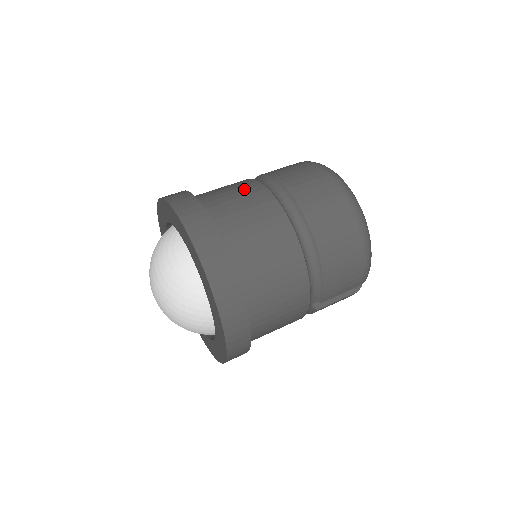
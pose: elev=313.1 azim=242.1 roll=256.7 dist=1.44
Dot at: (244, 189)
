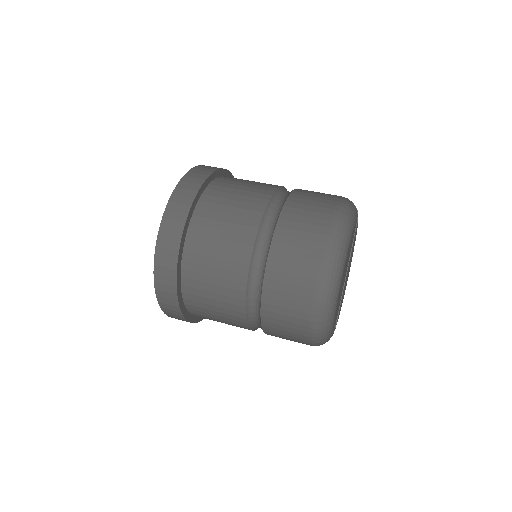
Dot at: (239, 223)
